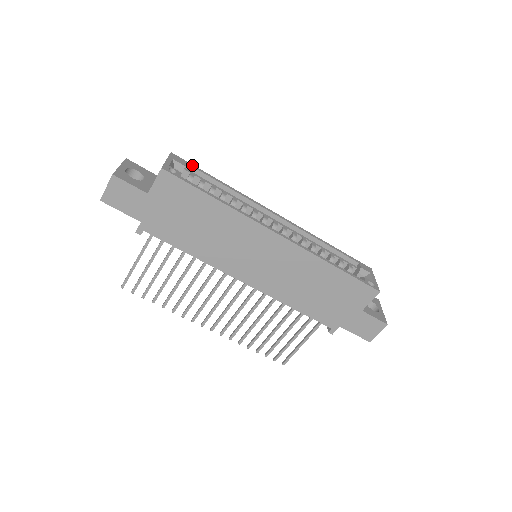
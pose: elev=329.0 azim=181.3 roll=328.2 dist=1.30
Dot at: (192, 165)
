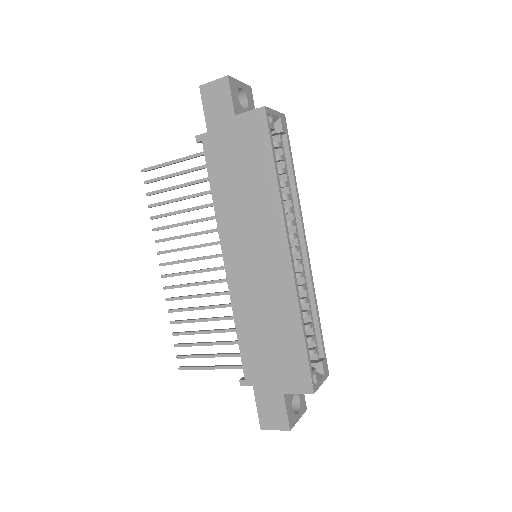
Dot at: occluded
